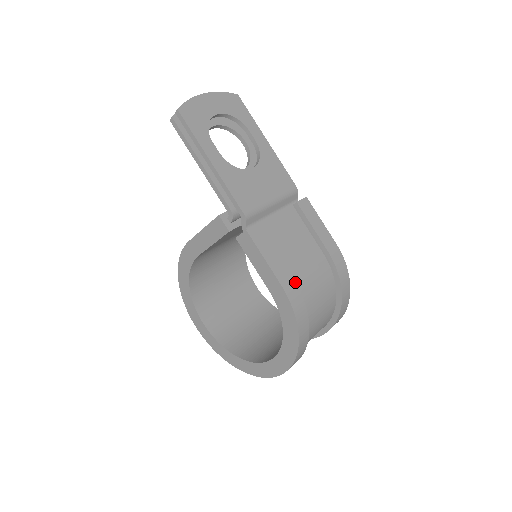
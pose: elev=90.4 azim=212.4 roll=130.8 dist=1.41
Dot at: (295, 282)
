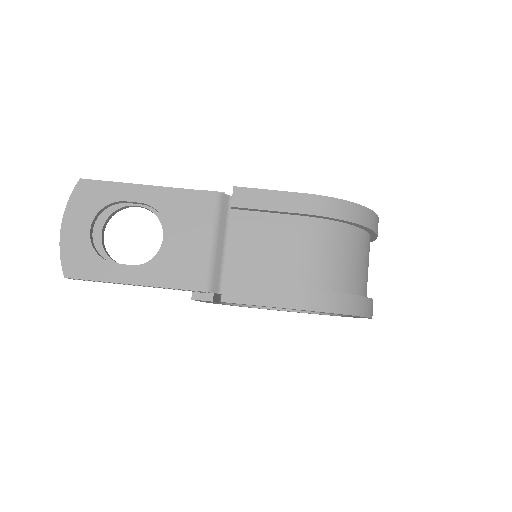
Dot at: (302, 289)
